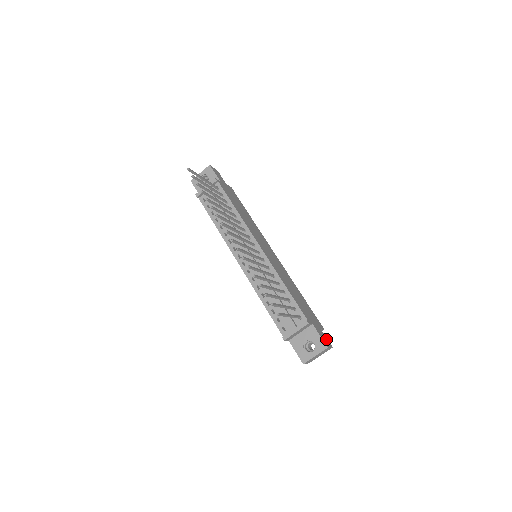
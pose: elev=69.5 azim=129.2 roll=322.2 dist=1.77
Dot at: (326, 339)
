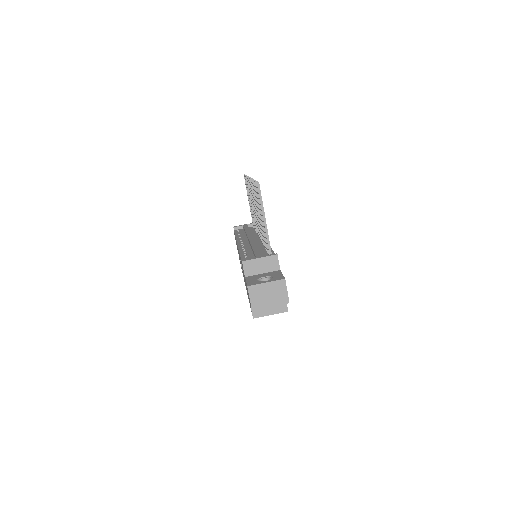
Dot at: occluded
